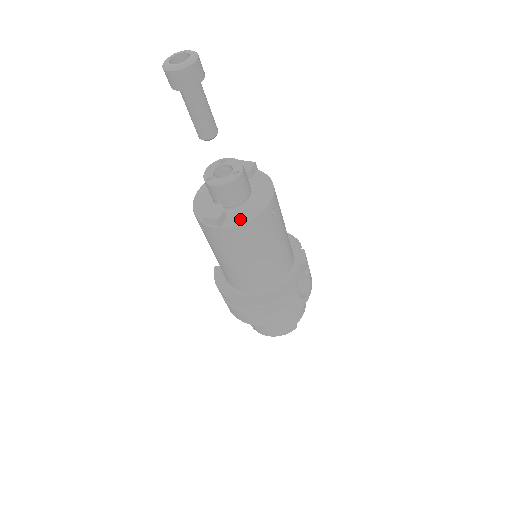
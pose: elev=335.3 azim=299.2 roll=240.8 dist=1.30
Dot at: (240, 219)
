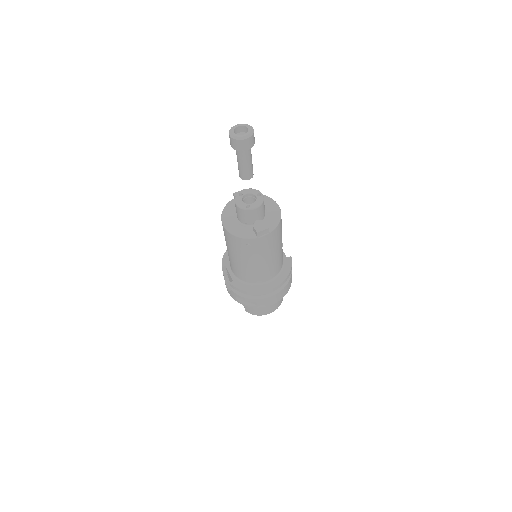
Dot at: (275, 222)
